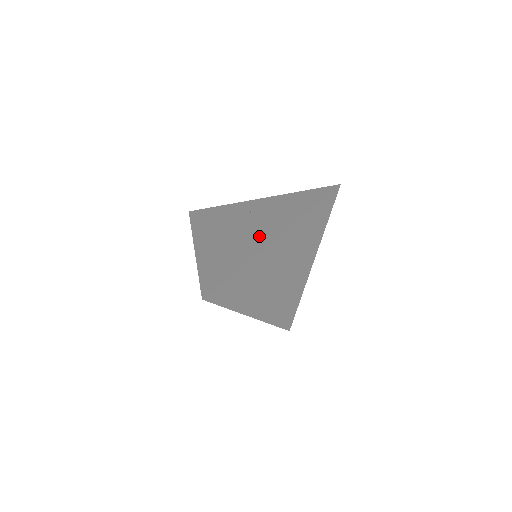
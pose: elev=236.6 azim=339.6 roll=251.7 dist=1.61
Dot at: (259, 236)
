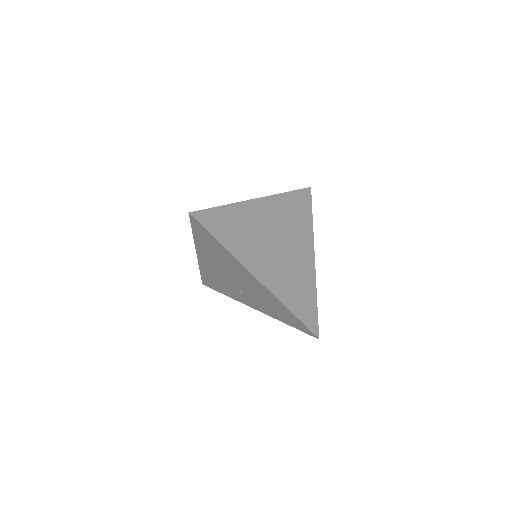
Dot at: occluded
